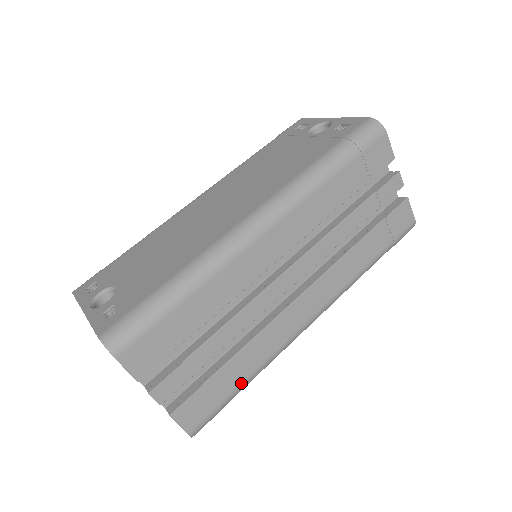
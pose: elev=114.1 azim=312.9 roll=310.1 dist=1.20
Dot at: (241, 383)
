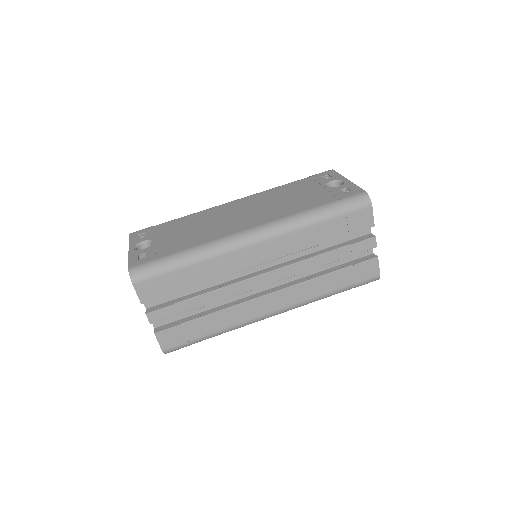
Dot at: (208, 334)
